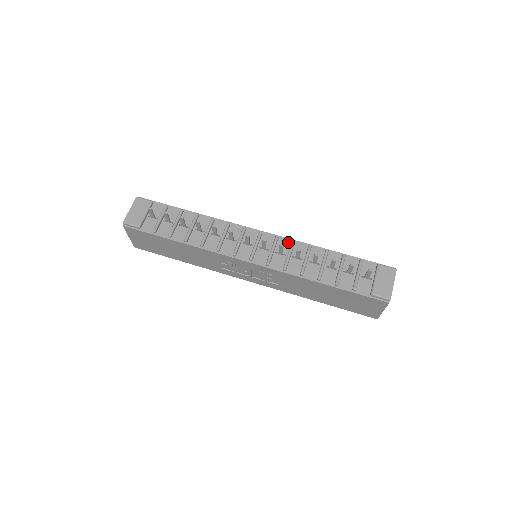
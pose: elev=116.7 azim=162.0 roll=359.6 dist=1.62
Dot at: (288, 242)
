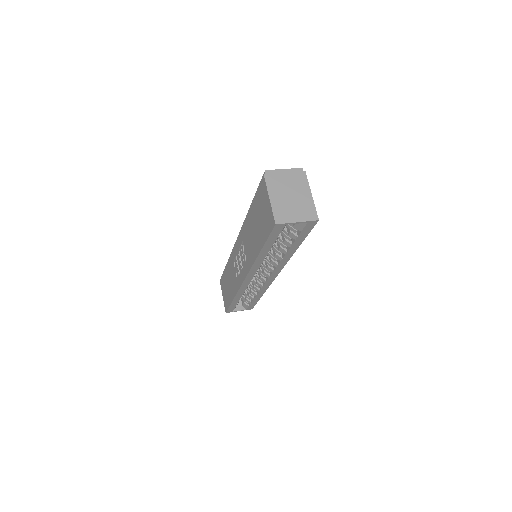
Dot at: occluded
